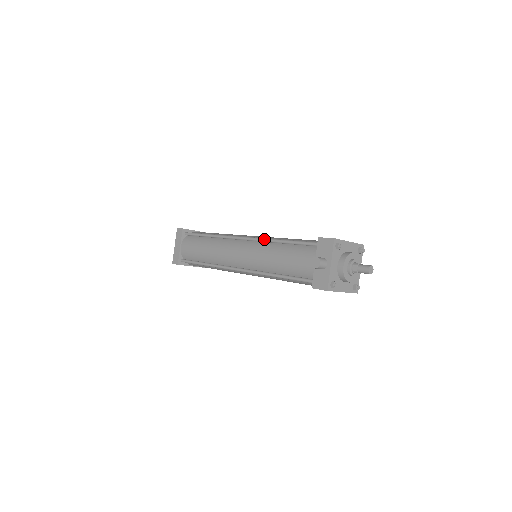
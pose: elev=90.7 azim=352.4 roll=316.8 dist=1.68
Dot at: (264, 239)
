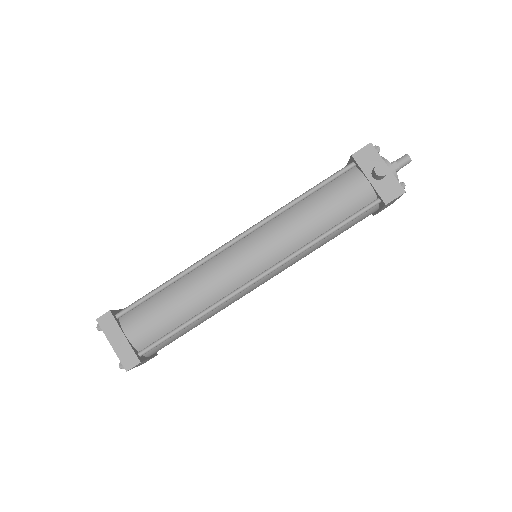
Dot at: (274, 214)
